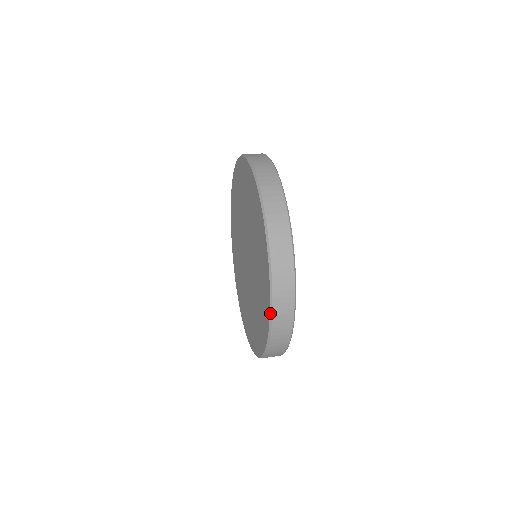
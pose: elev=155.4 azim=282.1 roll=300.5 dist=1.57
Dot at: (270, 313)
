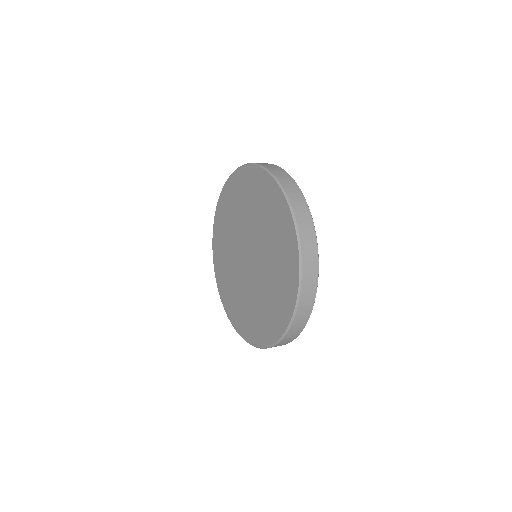
Dot at: (278, 184)
